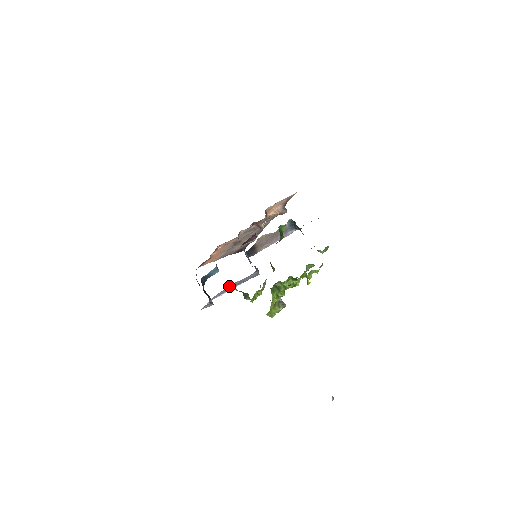
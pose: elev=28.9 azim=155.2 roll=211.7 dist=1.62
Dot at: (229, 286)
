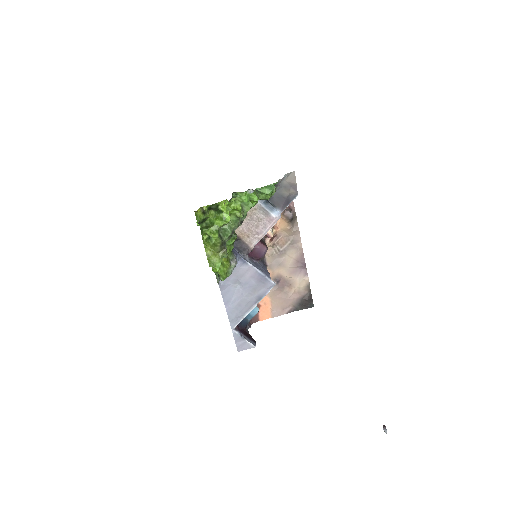
Dot at: (230, 291)
